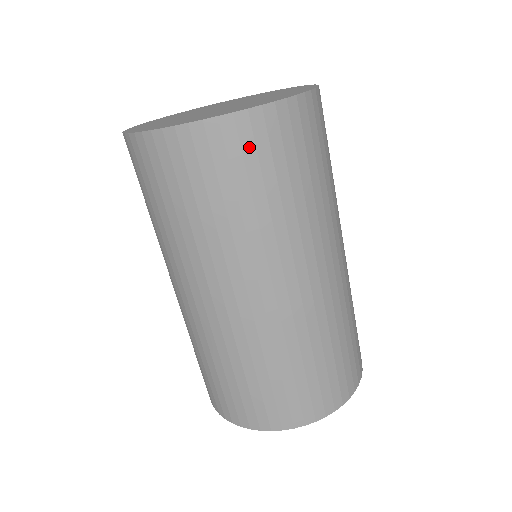
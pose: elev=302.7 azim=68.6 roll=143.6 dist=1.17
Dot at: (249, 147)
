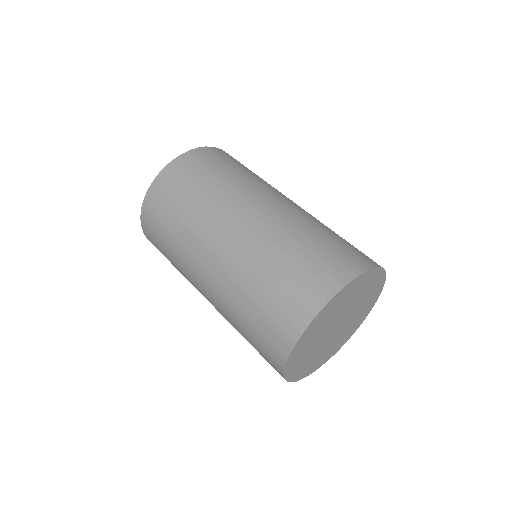
Dot at: (194, 163)
